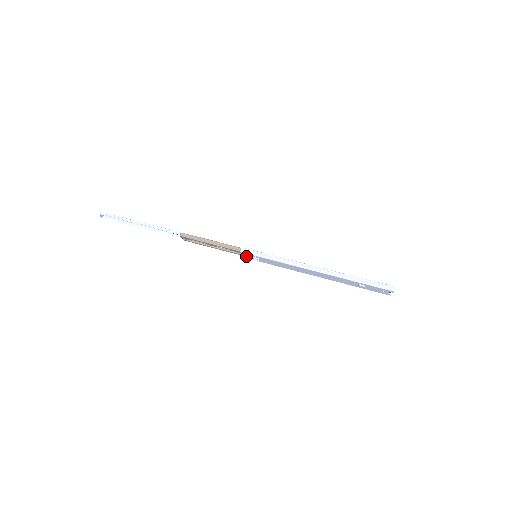
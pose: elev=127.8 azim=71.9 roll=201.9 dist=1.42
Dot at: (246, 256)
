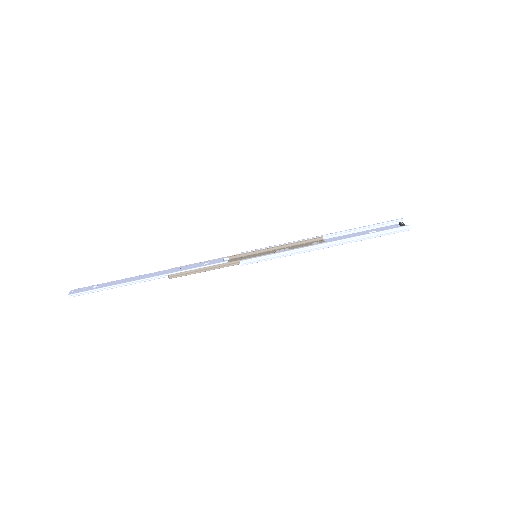
Dot at: occluded
